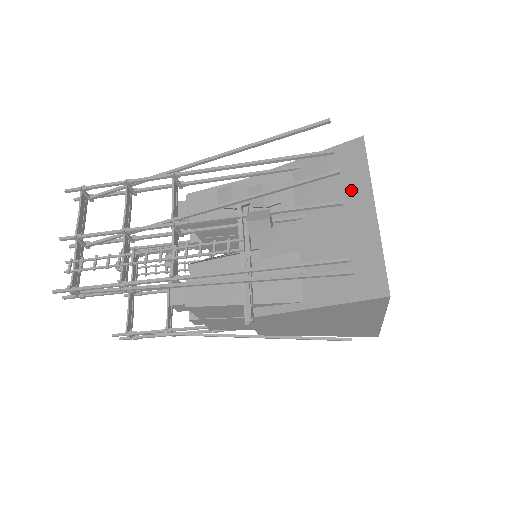
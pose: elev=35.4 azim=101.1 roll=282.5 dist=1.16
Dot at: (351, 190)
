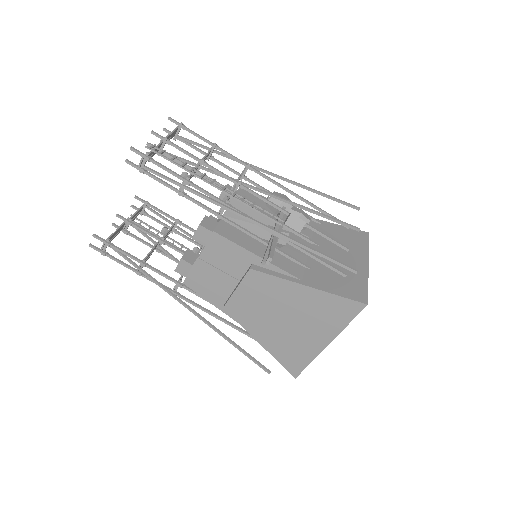
Dot at: (355, 249)
